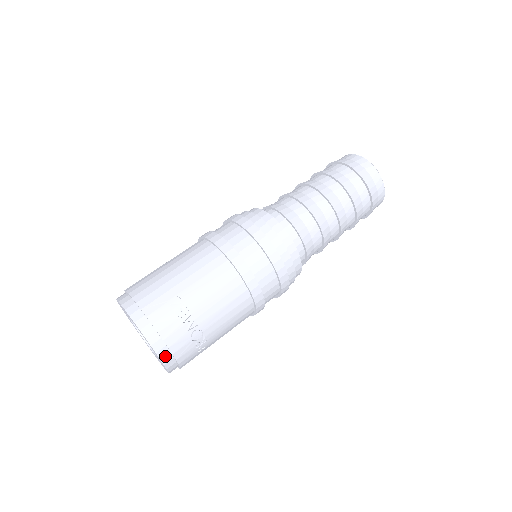
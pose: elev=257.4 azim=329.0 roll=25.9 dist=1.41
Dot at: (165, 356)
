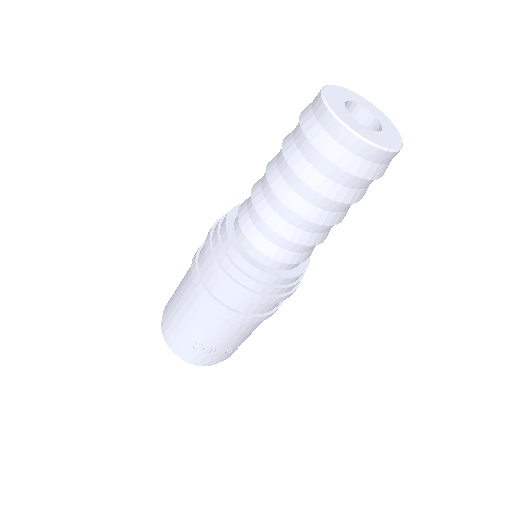
Dot at: occluded
